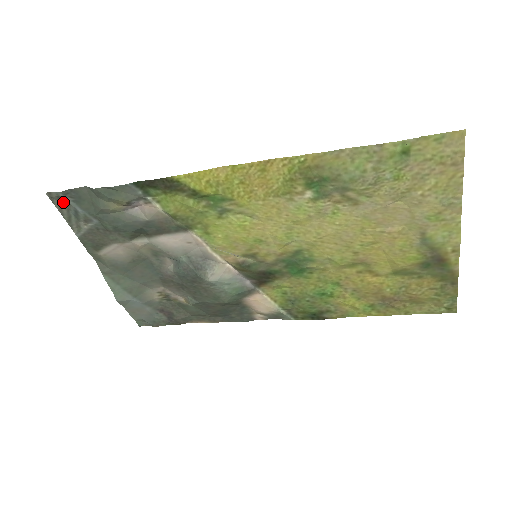
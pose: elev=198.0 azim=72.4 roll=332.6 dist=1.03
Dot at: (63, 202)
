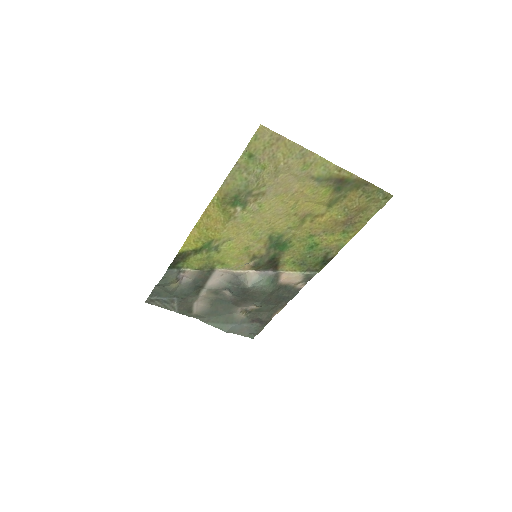
Dot at: (155, 301)
